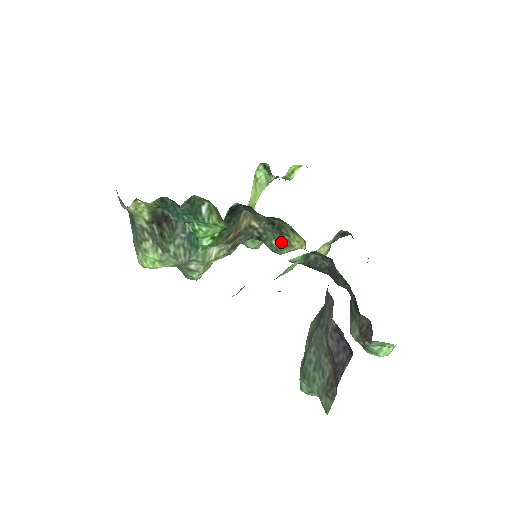
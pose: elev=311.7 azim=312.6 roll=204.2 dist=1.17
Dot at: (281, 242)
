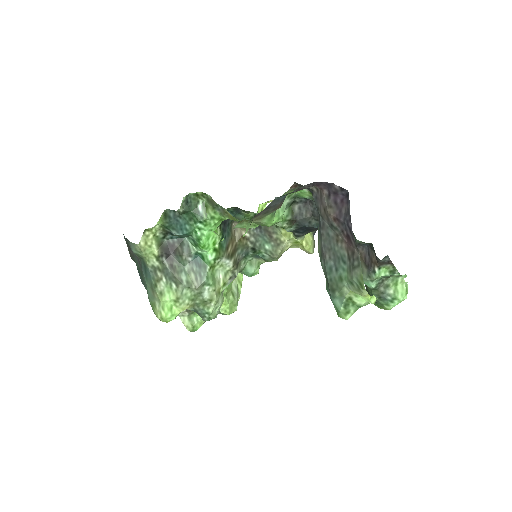
Dot at: (272, 243)
